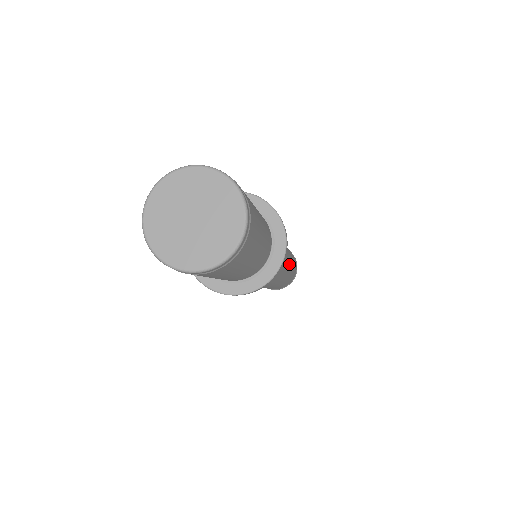
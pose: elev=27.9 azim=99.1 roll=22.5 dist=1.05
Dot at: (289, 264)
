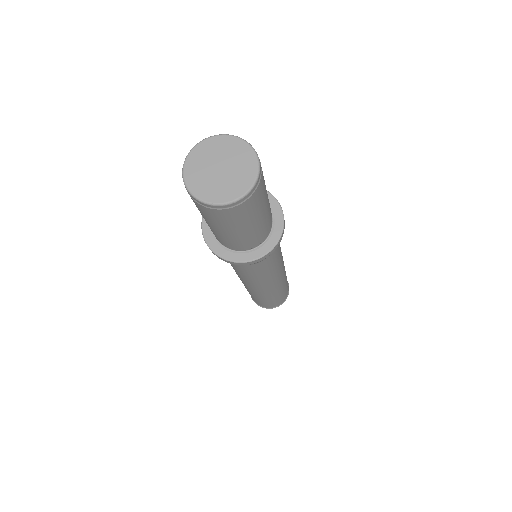
Dot at: (283, 269)
